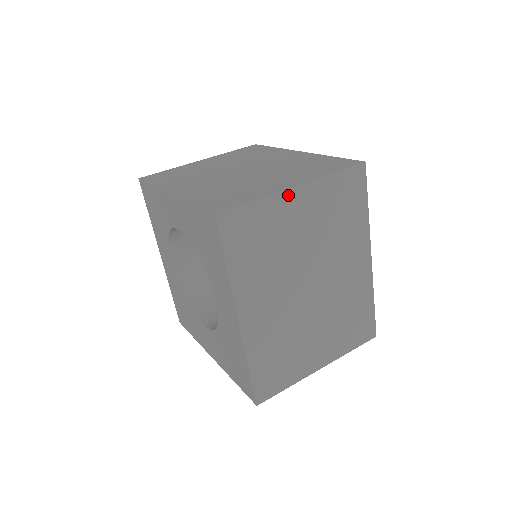
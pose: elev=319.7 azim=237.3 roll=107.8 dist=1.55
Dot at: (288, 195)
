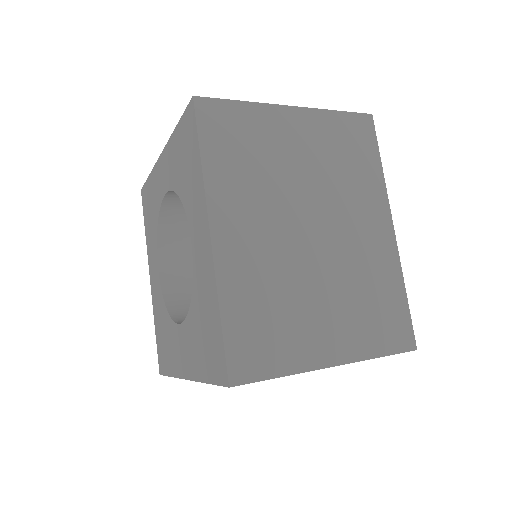
Dot at: (281, 111)
